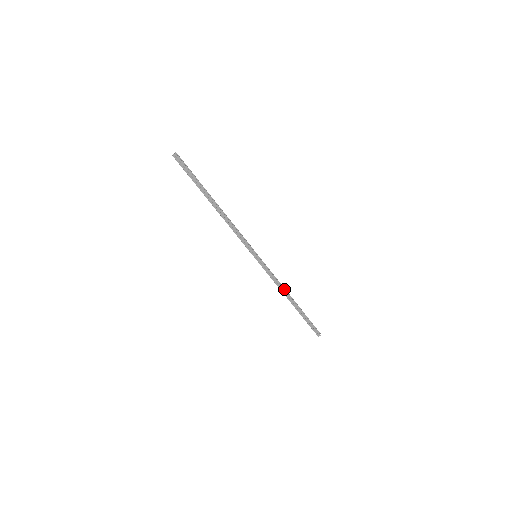
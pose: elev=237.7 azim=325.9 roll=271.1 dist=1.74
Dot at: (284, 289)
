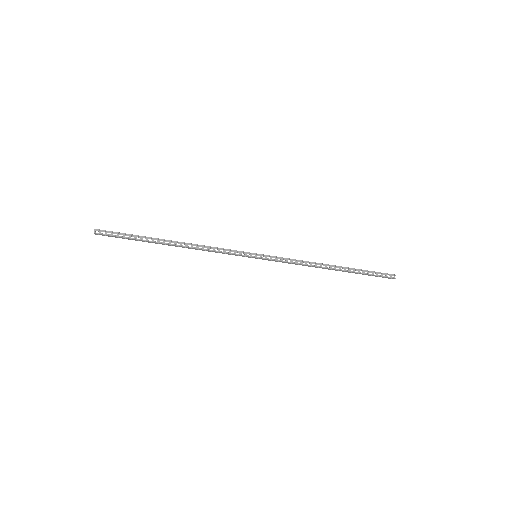
Dot at: (314, 265)
